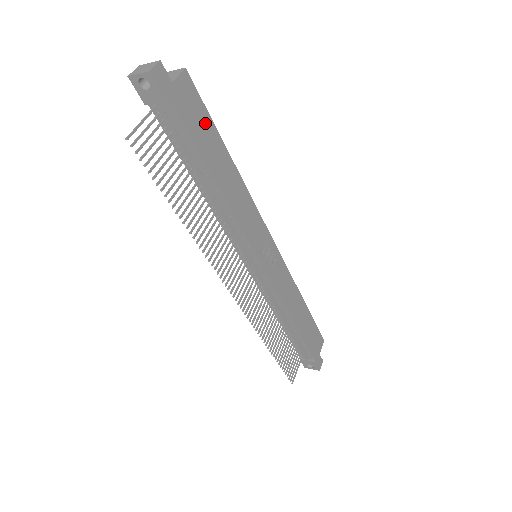
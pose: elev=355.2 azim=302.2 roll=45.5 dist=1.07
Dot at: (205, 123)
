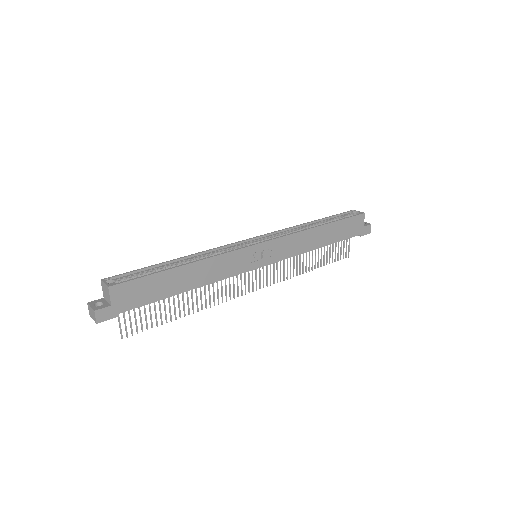
Dot at: (149, 283)
